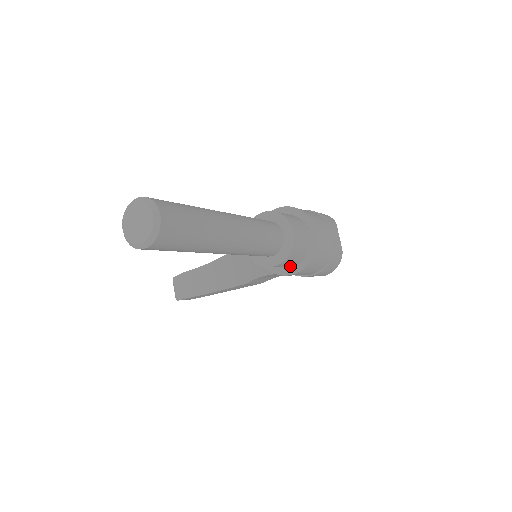
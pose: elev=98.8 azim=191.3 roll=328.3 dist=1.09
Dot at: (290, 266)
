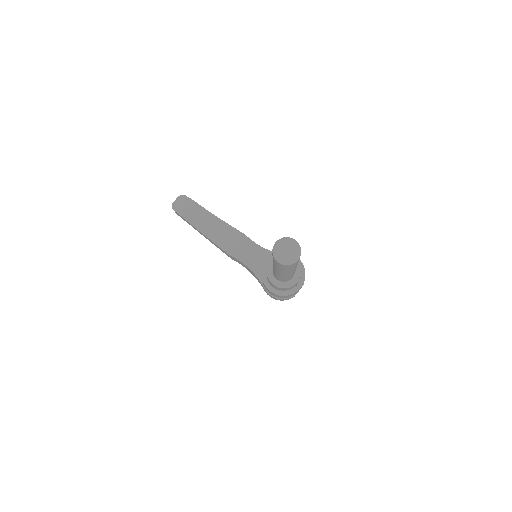
Dot at: (273, 287)
